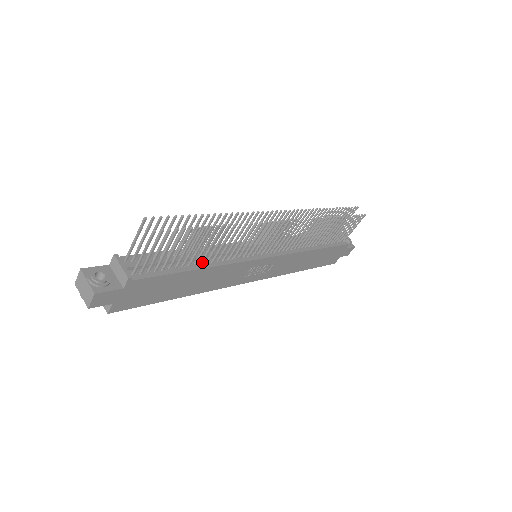
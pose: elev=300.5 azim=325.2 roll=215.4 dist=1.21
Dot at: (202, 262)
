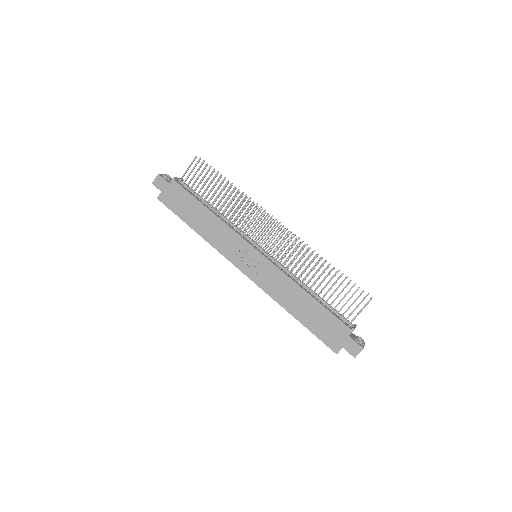
Dot at: (214, 210)
